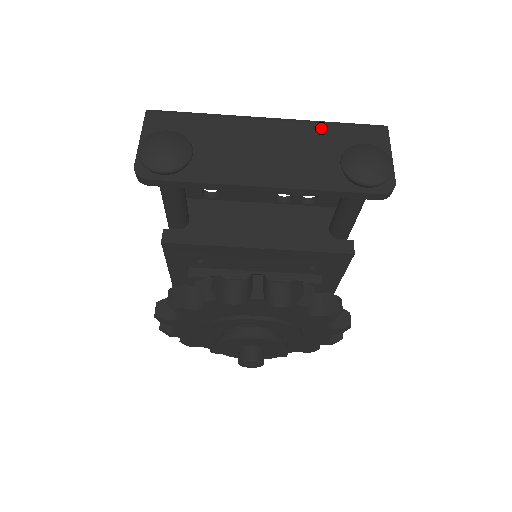
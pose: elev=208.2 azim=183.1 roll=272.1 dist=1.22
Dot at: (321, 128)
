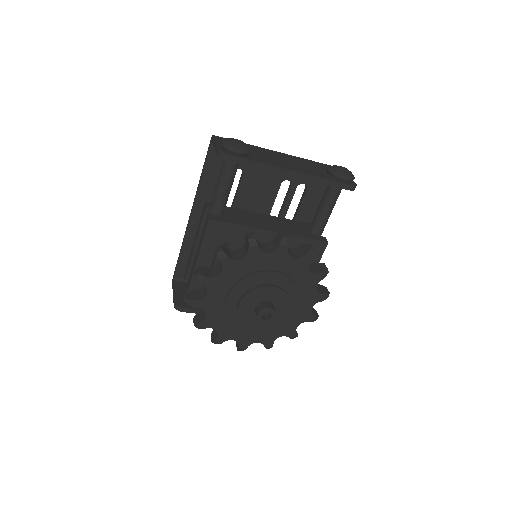
Dot at: (310, 161)
